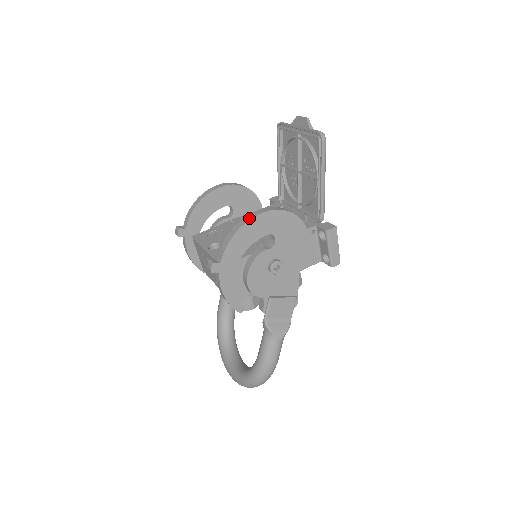
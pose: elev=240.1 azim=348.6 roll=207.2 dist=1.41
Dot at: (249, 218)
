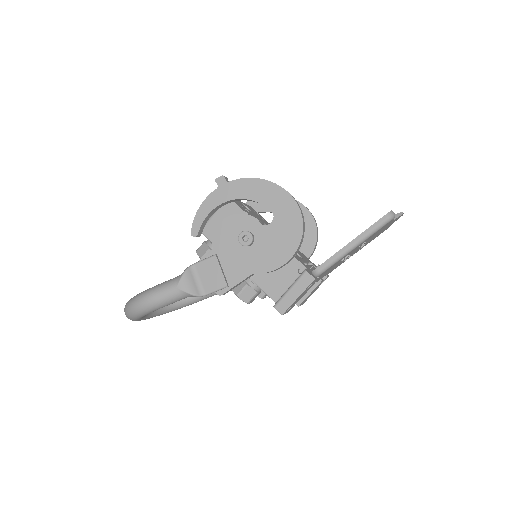
Dot at: occluded
